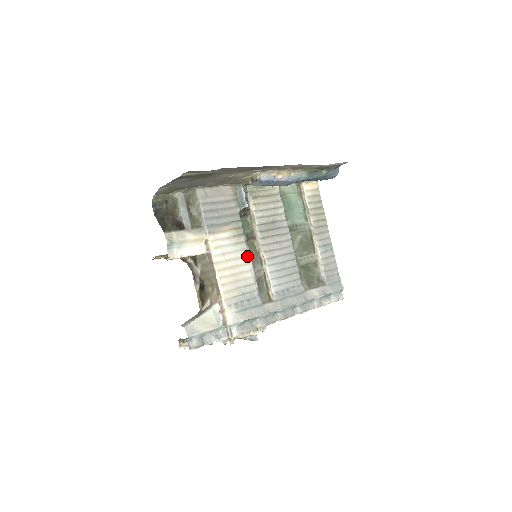
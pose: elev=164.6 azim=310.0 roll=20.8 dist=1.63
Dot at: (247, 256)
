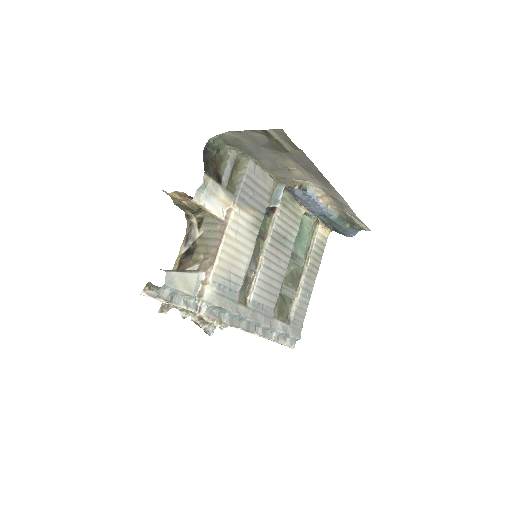
Dot at: (251, 250)
